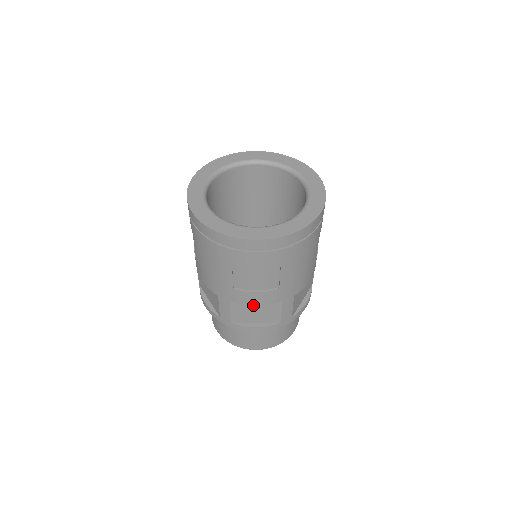
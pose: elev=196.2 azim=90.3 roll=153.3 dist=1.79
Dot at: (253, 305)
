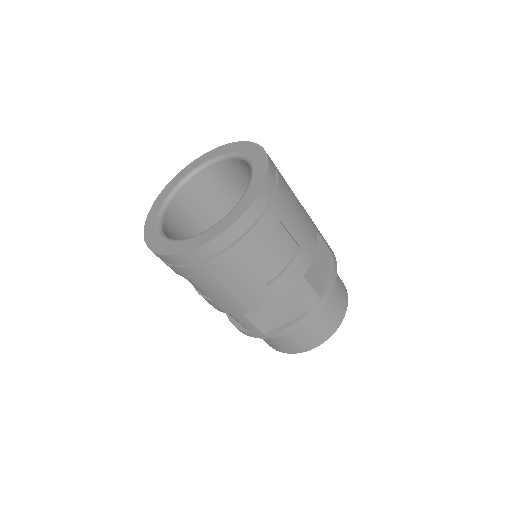
Dot at: occluded
